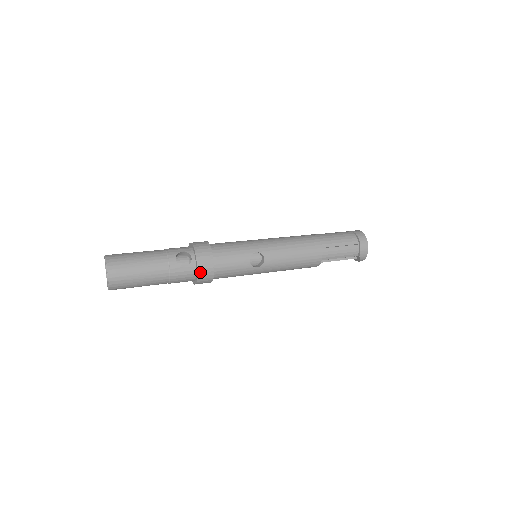
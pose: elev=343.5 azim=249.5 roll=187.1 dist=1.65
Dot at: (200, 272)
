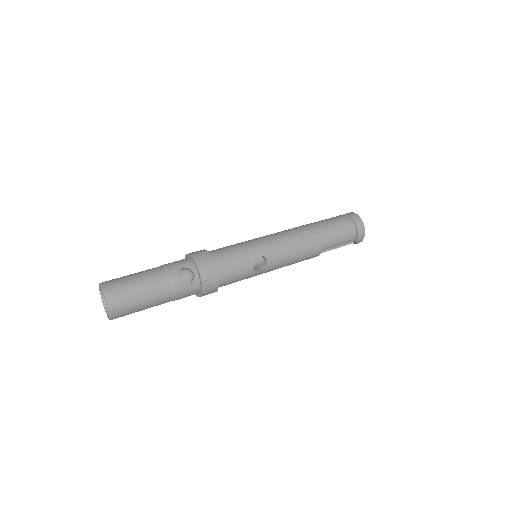
Dot at: (205, 287)
